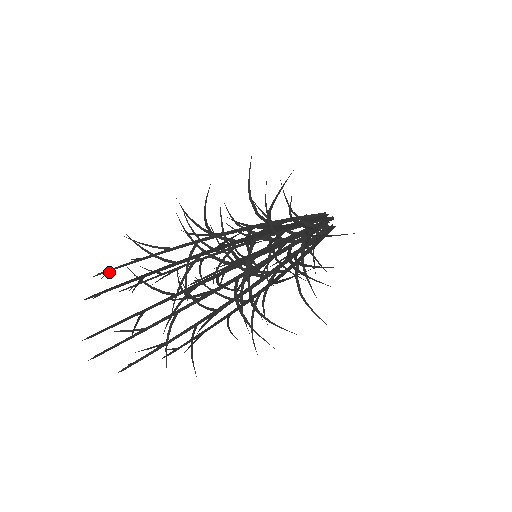
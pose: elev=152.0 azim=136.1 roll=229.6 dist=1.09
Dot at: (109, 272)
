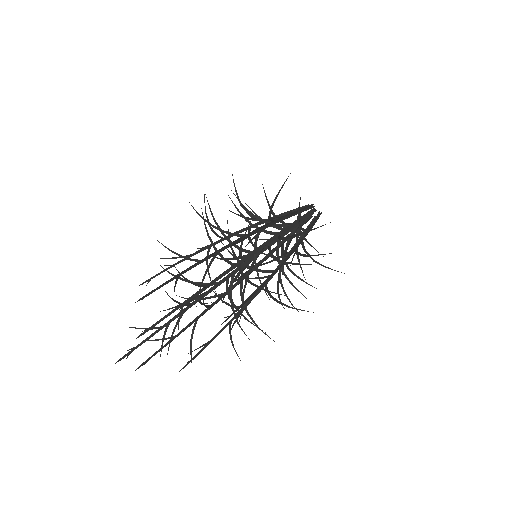
Dot at: (149, 294)
